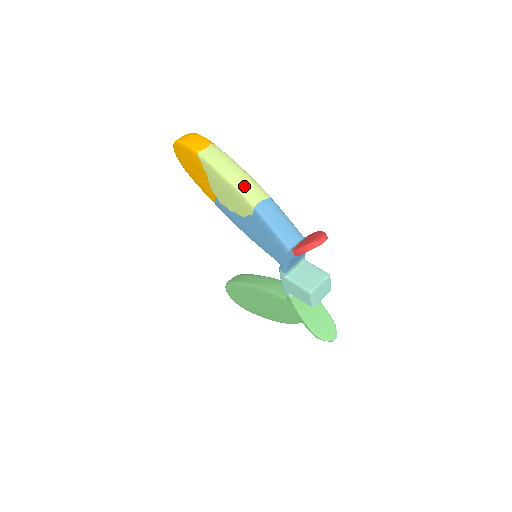
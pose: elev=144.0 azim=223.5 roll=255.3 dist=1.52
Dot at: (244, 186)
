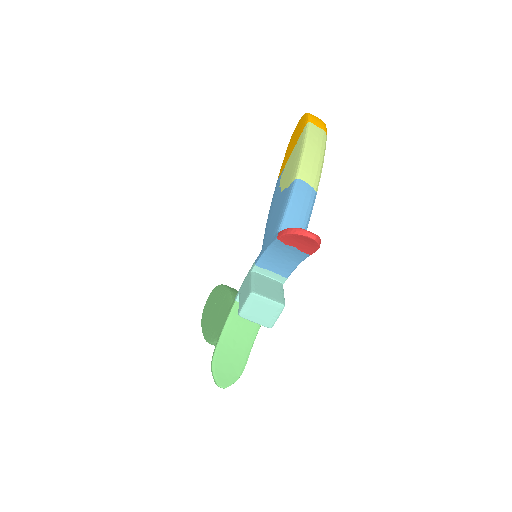
Dot at: (309, 163)
